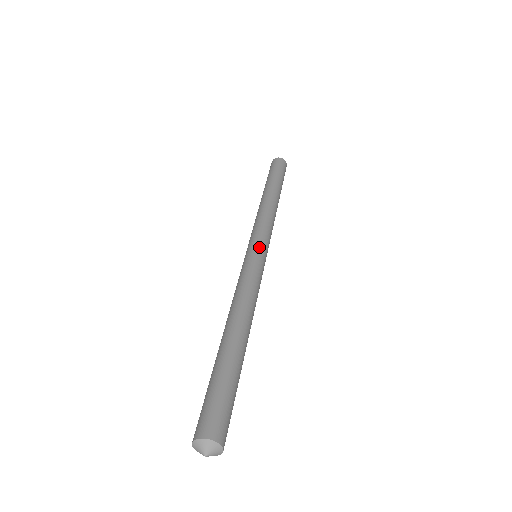
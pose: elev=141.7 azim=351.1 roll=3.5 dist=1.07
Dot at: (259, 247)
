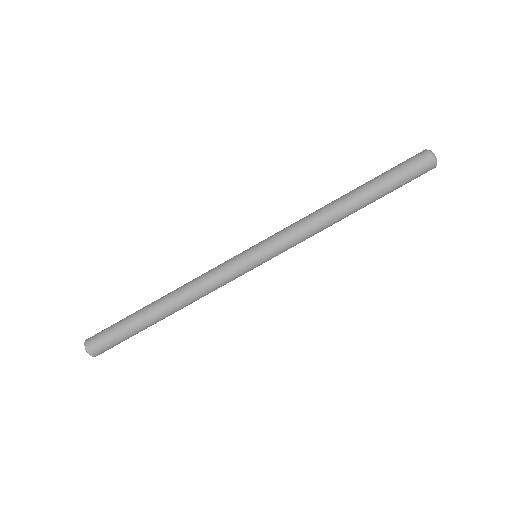
Dot at: (259, 259)
